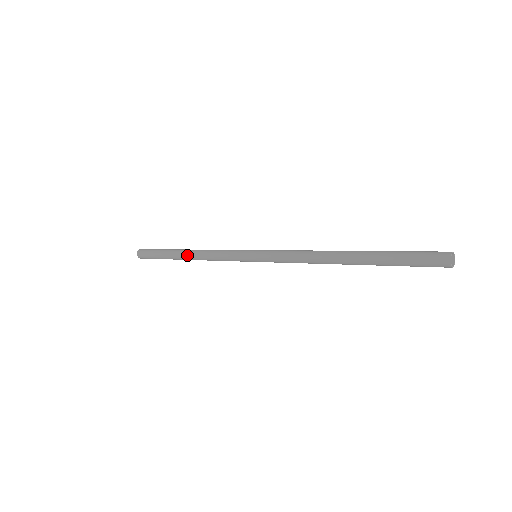
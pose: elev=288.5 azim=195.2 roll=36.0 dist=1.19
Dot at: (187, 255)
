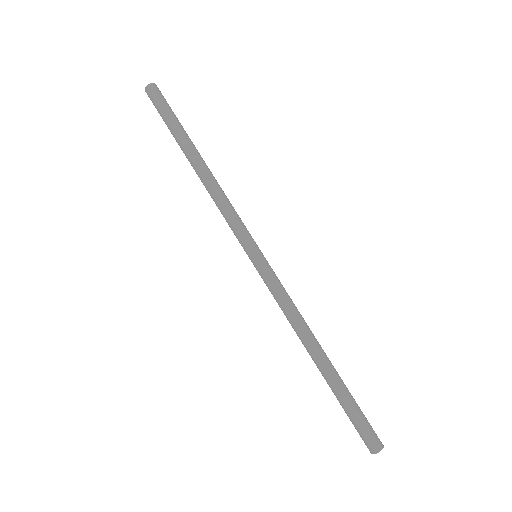
Dot at: (196, 169)
